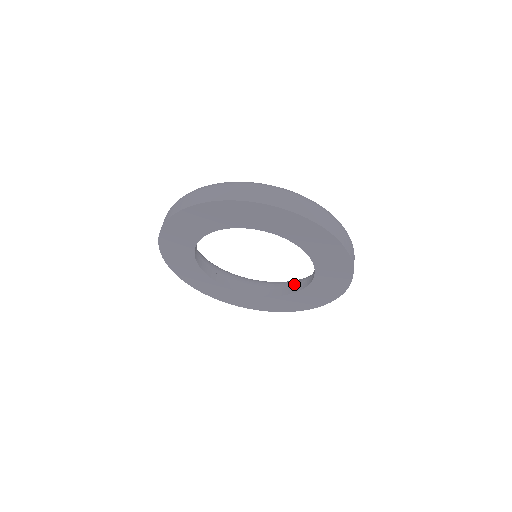
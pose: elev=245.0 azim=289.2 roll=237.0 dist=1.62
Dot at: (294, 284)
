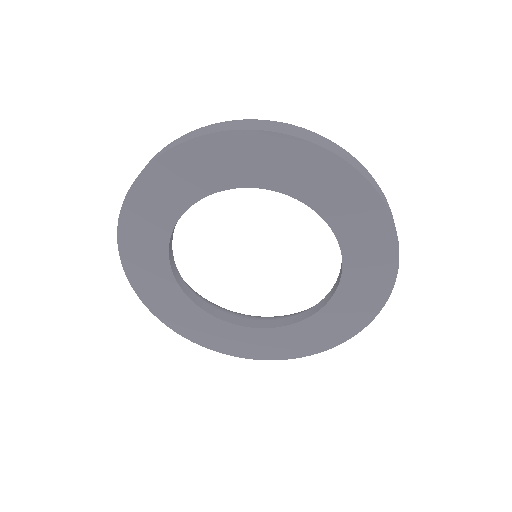
Dot at: occluded
